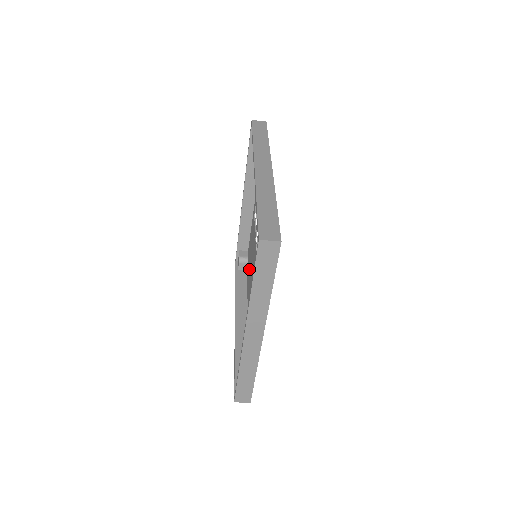
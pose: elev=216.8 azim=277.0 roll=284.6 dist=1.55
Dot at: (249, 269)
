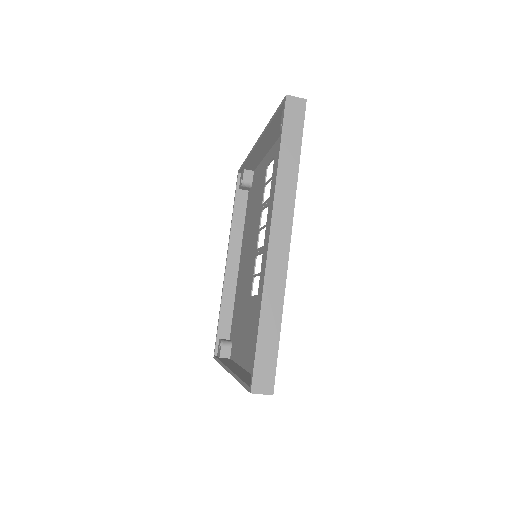
Dot at: (250, 210)
